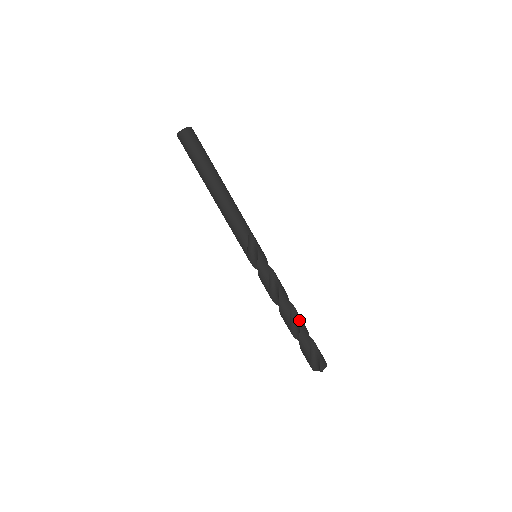
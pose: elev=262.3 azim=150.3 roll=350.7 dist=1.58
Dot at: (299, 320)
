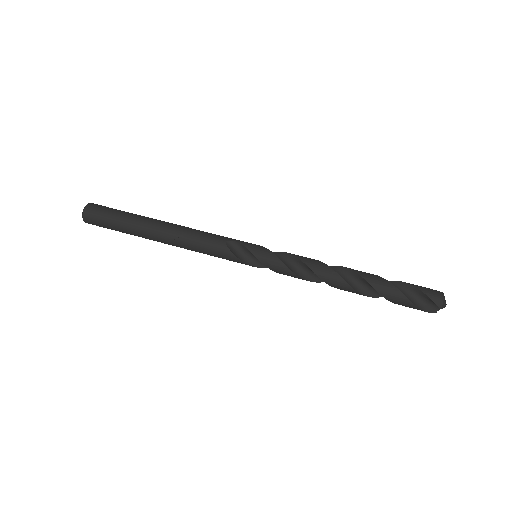
Dot at: (361, 277)
